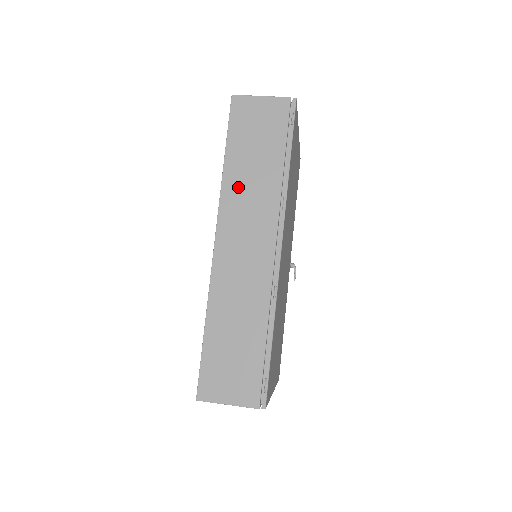
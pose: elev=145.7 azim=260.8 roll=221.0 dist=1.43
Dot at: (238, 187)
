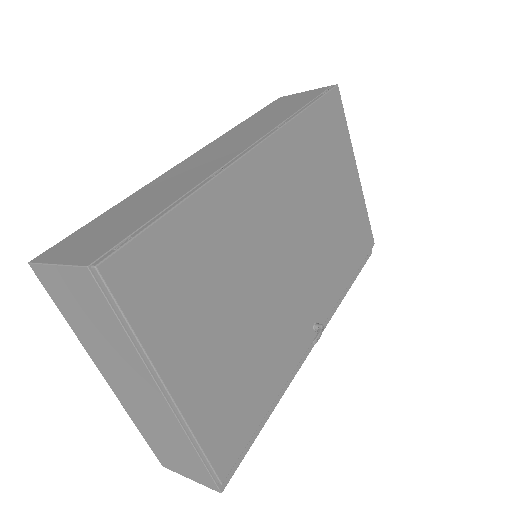
Dot at: (243, 128)
